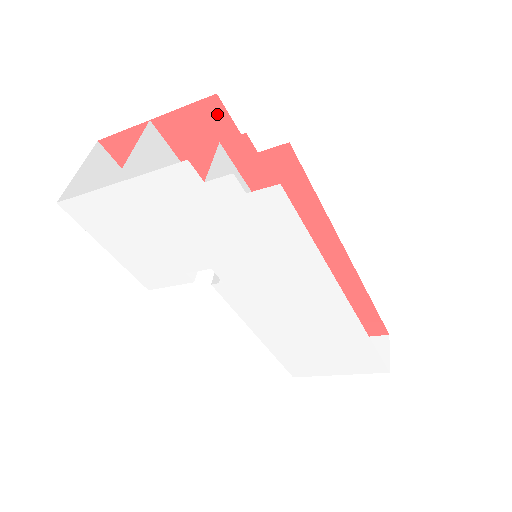
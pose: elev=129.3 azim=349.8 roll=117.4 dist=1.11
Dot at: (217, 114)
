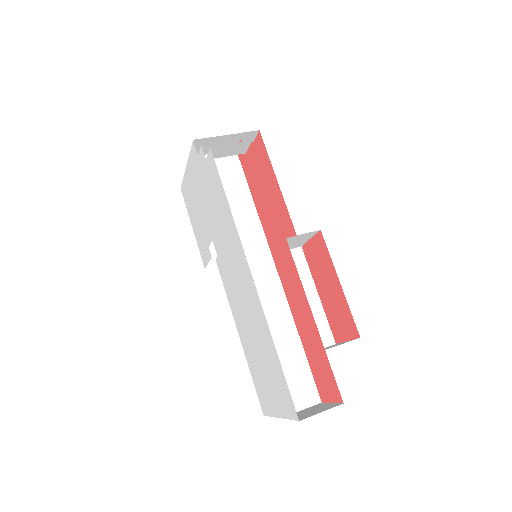
Dot at: (261, 146)
